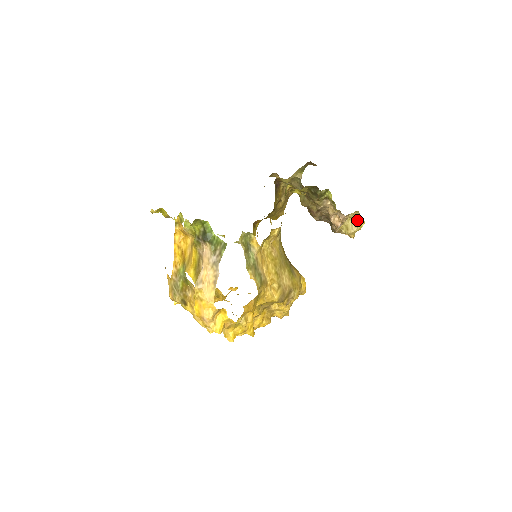
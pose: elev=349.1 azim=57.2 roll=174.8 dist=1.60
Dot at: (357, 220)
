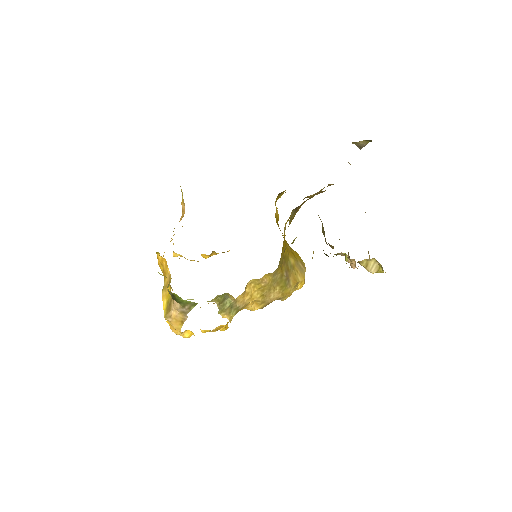
Dot at: occluded
